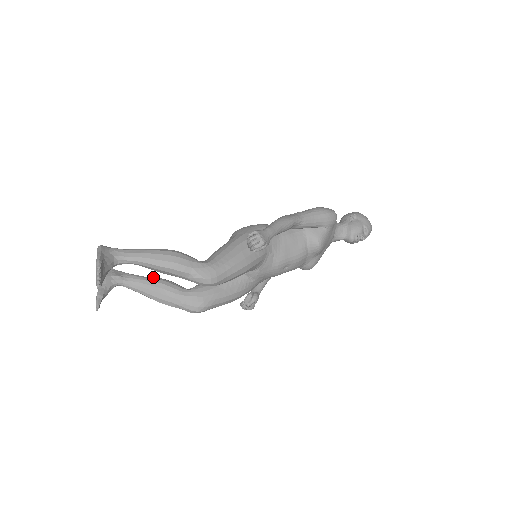
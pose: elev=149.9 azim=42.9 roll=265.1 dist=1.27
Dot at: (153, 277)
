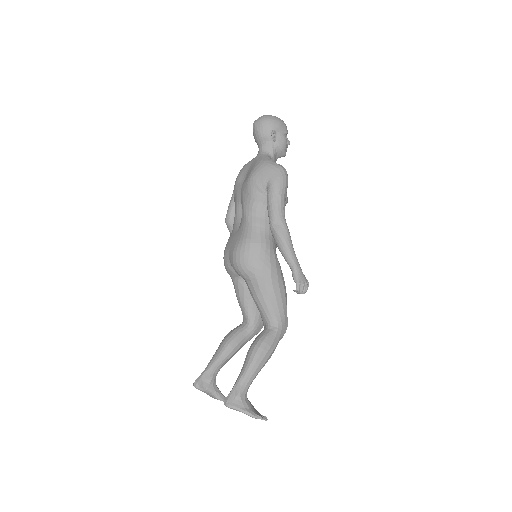
Dot at: (224, 350)
